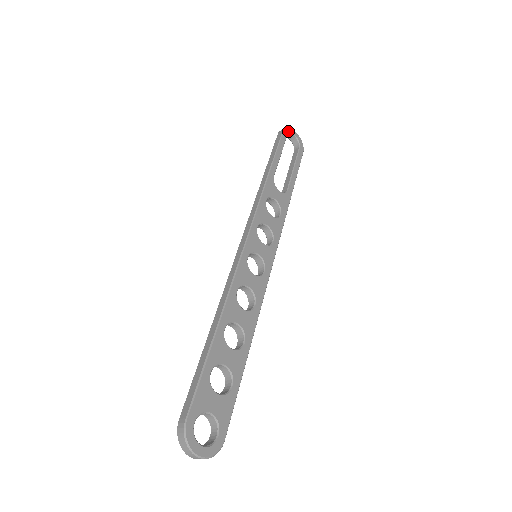
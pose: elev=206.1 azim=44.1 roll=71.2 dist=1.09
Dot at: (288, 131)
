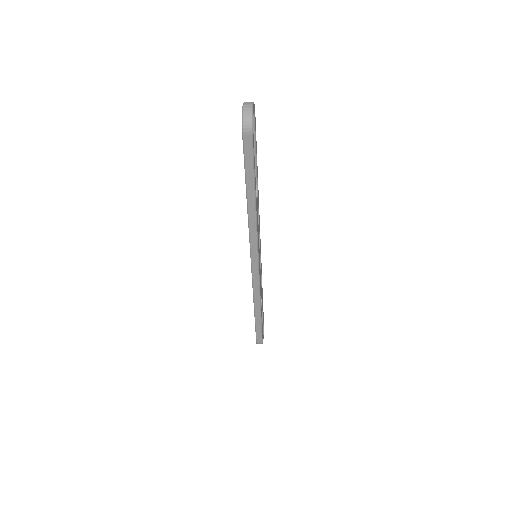
Dot at: occluded
